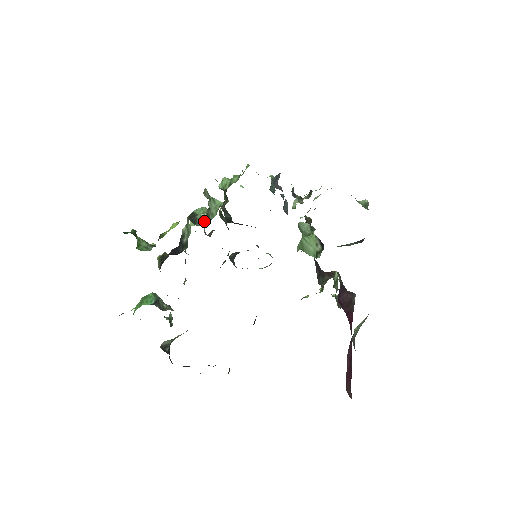
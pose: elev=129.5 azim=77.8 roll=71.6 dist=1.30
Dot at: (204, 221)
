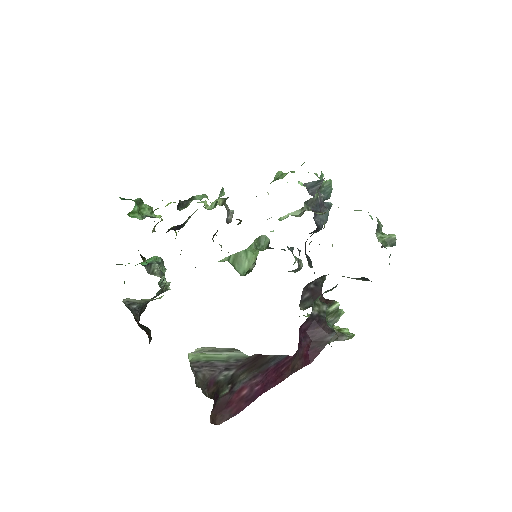
Dot at: (210, 208)
